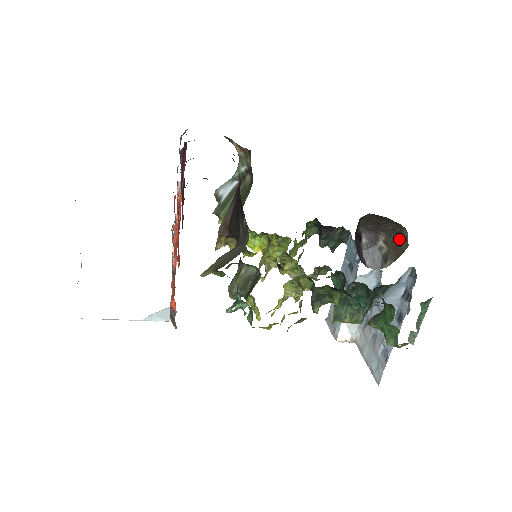
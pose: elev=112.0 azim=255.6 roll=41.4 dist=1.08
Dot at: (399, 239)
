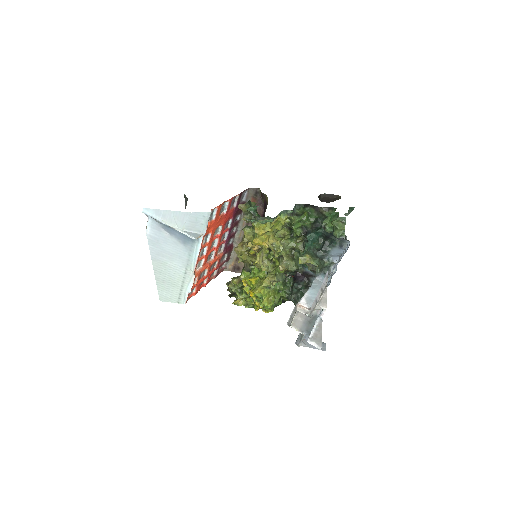
Dot at: (337, 199)
